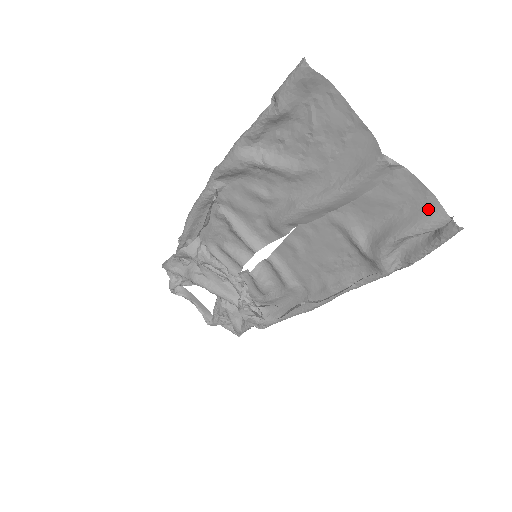
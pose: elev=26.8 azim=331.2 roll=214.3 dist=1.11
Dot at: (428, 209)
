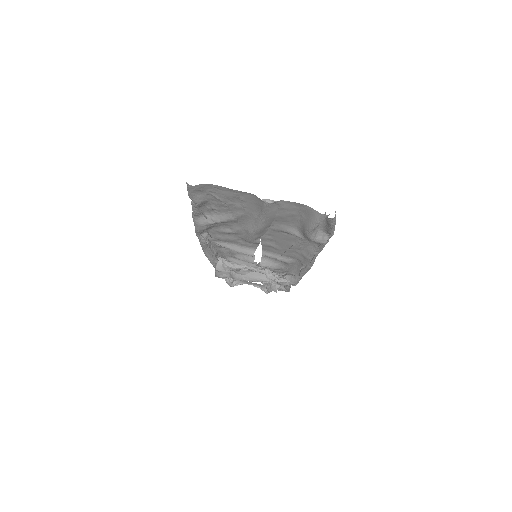
Dot at: (311, 213)
